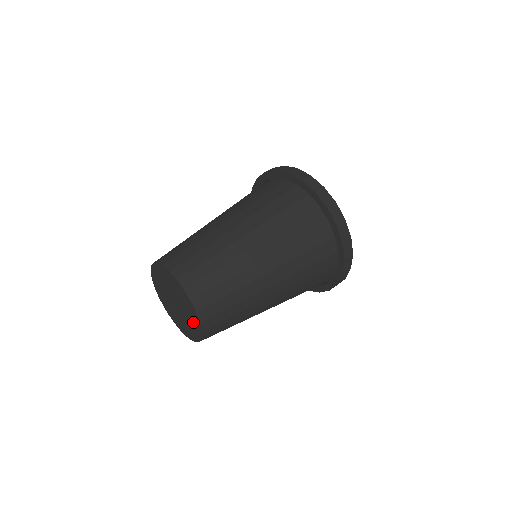
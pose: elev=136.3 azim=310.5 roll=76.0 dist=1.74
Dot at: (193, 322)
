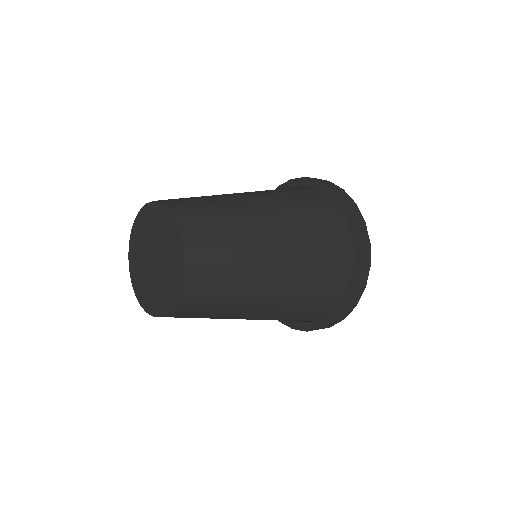
Dot at: (172, 273)
